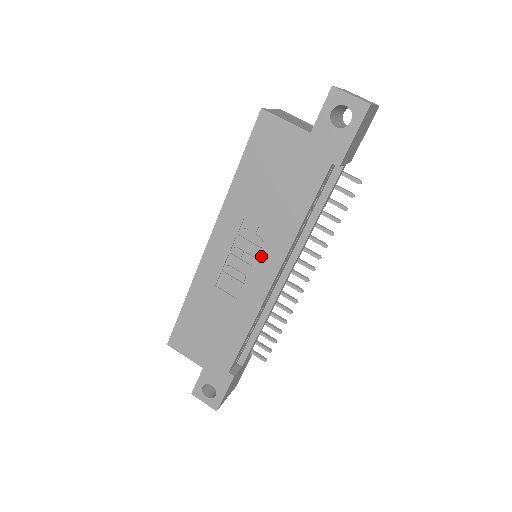
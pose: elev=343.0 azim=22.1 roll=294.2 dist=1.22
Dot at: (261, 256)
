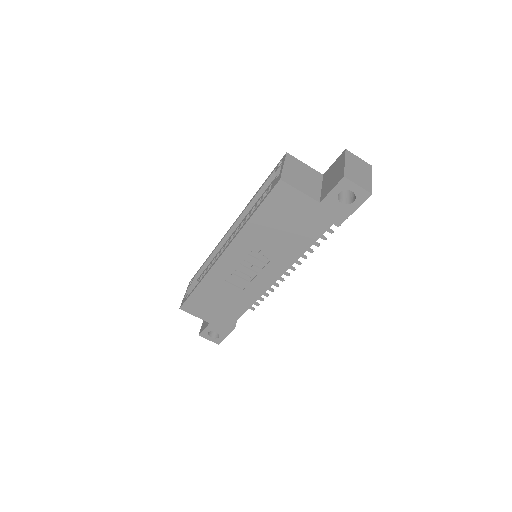
Dot at: (266, 269)
